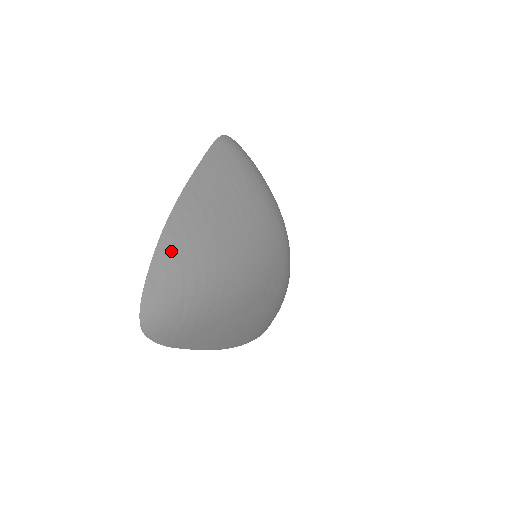
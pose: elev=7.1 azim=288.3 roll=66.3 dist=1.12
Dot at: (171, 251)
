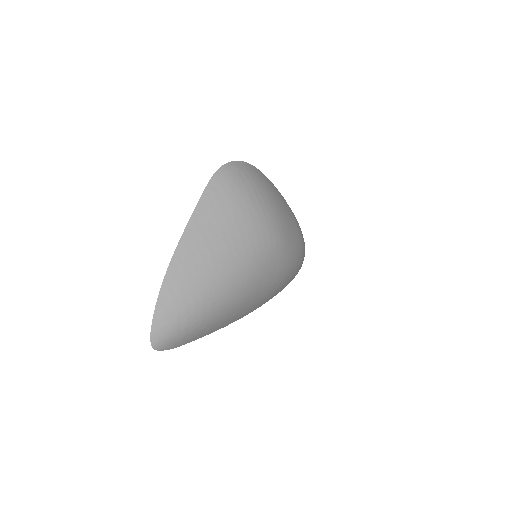
Dot at: (168, 299)
